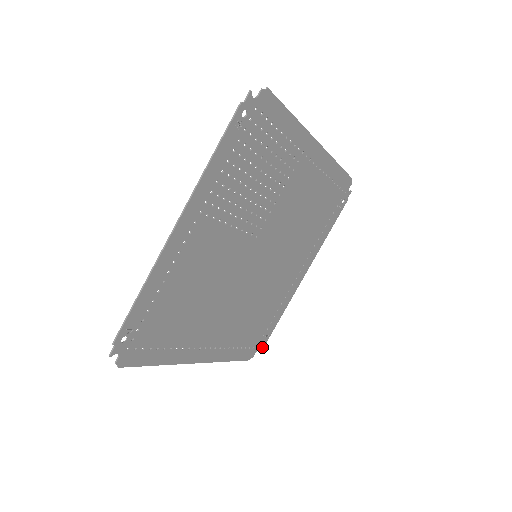
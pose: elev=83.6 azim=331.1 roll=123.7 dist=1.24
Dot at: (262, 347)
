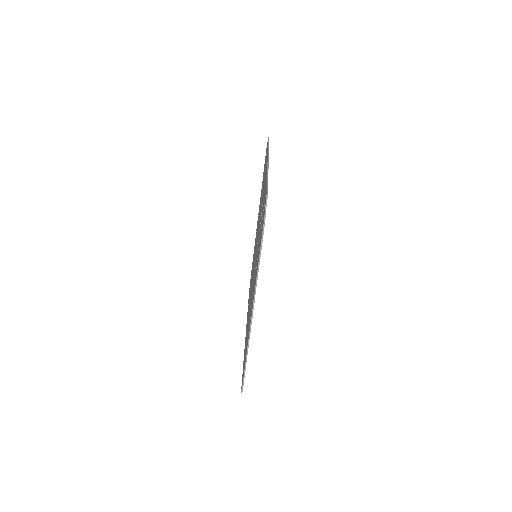
Dot at: occluded
